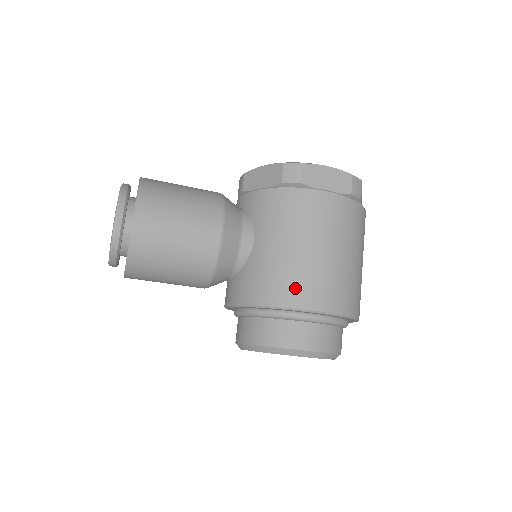
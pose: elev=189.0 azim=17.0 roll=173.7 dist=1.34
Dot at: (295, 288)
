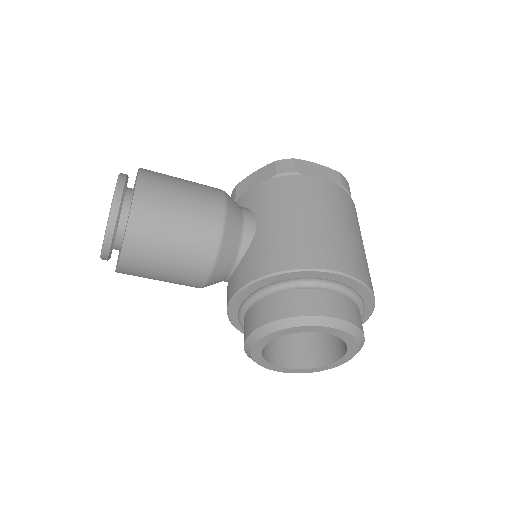
Dot at: (308, 251)
